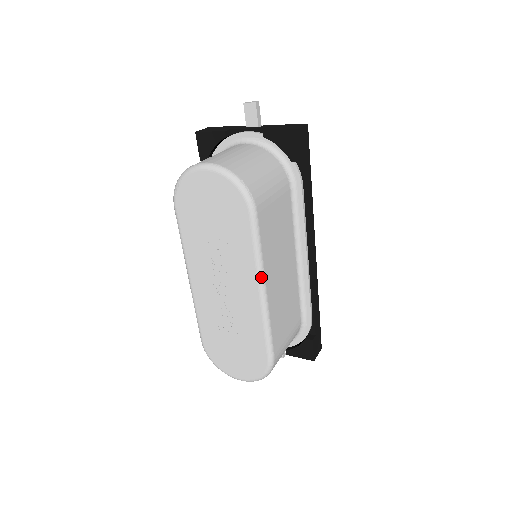
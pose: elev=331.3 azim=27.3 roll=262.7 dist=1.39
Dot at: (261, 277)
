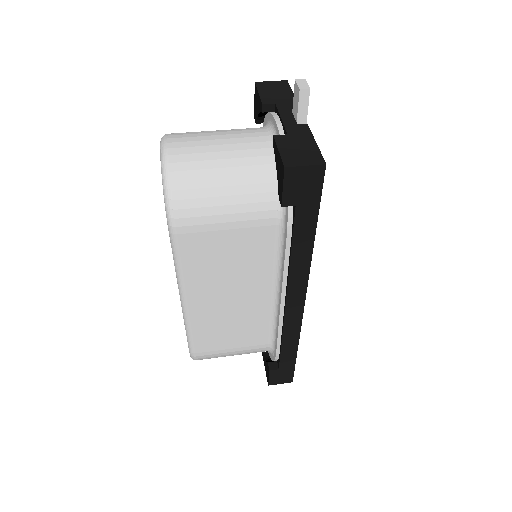
Dot at: (180, 289)
